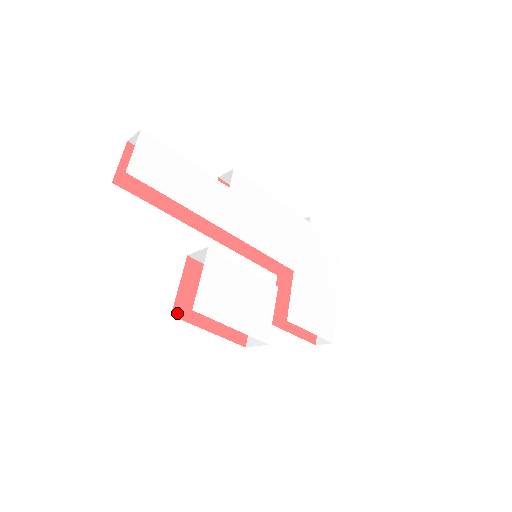
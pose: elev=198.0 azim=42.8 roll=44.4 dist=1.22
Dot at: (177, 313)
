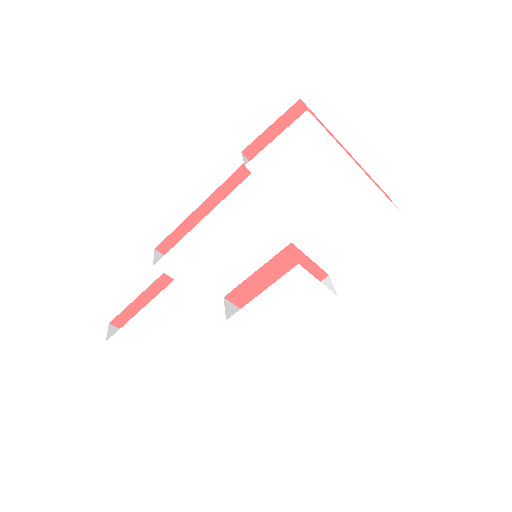
Dot at: occluded
